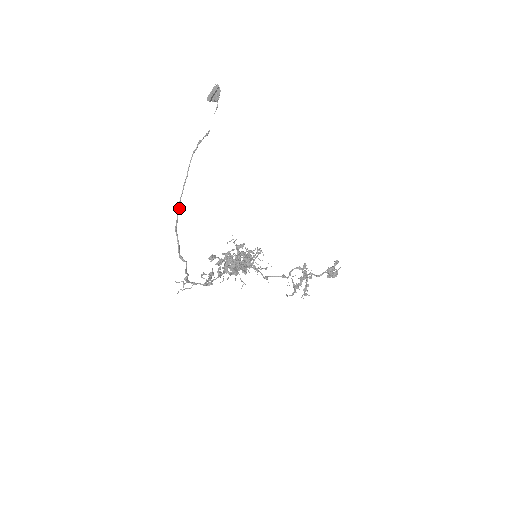
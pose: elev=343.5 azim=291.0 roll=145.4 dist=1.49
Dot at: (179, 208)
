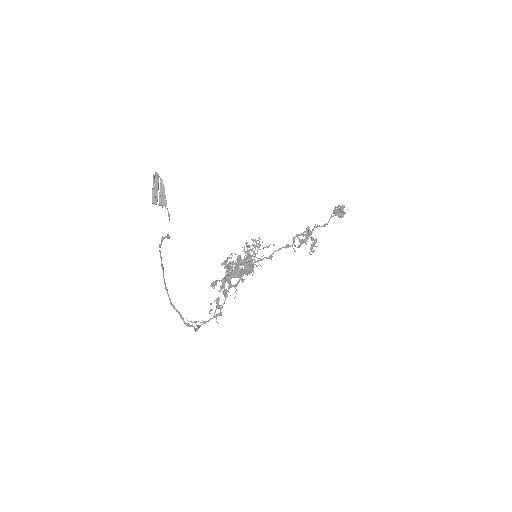
Dot at: (167, 291)
